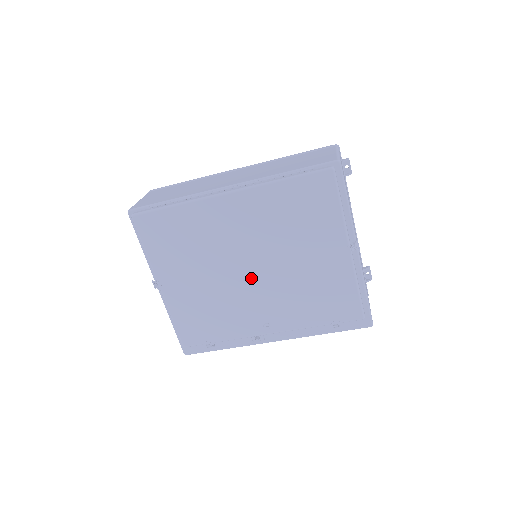
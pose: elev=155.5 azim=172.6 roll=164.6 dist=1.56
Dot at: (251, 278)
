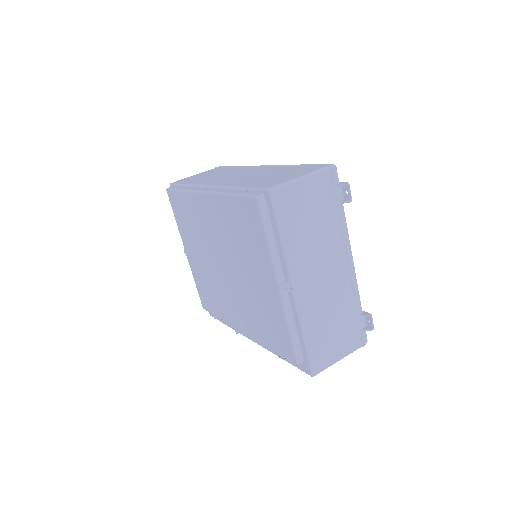
Dot at: (225, 275)
